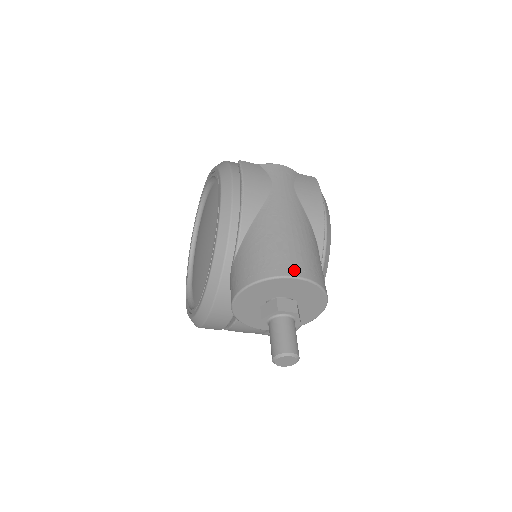
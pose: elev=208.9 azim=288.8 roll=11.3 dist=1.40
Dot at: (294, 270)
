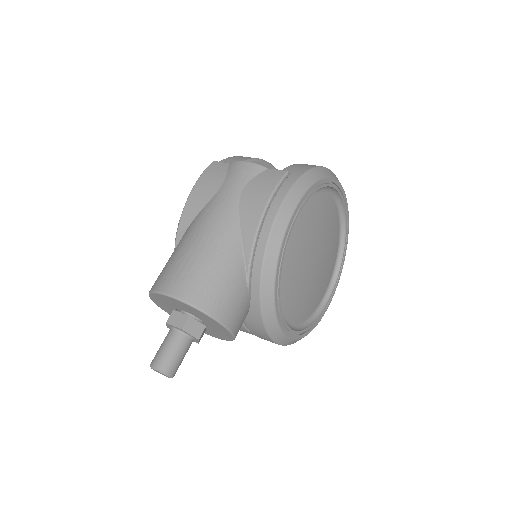
Dot at: (169, 287)
